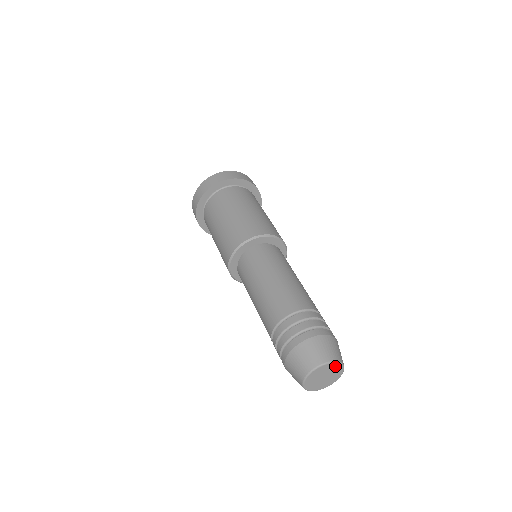
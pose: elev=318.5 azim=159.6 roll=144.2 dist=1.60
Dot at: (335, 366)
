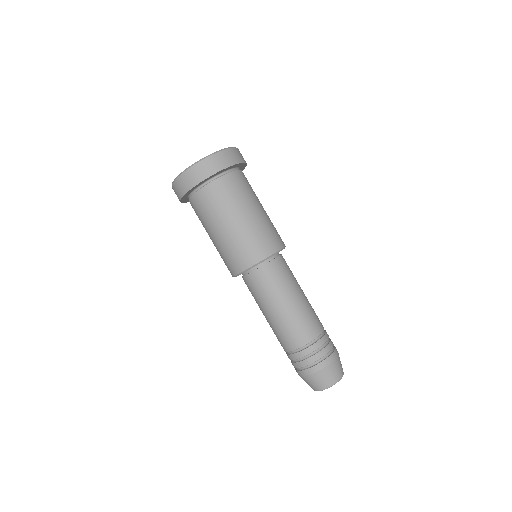
Dot at: occluded
